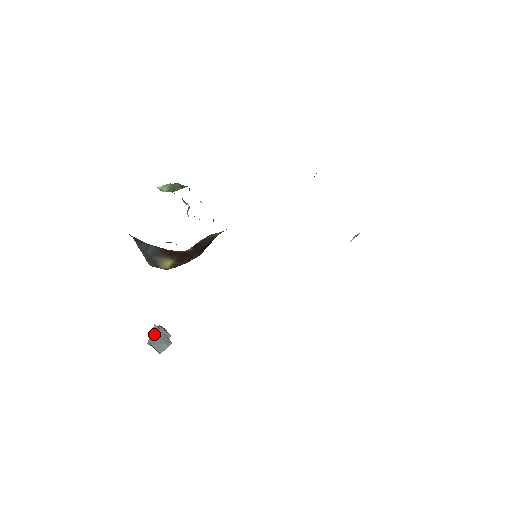
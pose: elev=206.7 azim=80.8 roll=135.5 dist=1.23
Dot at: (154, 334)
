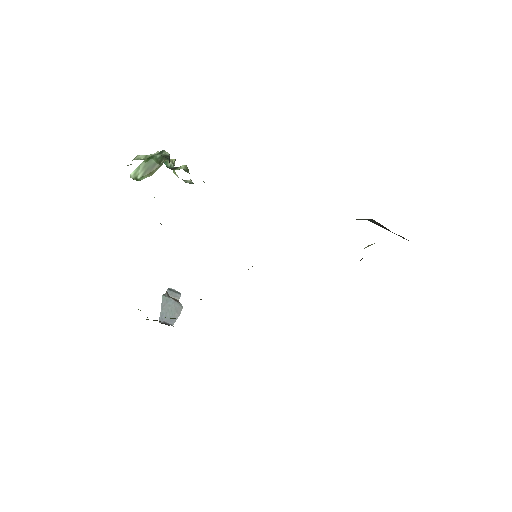
Dot at: (164, 306)
